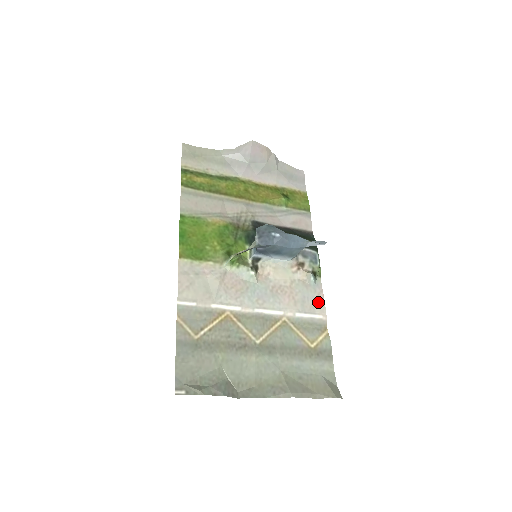
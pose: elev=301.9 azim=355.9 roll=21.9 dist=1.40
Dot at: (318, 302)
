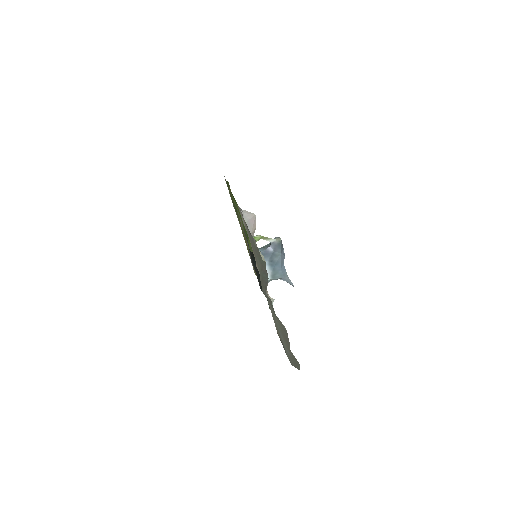
Dot at: occluded
